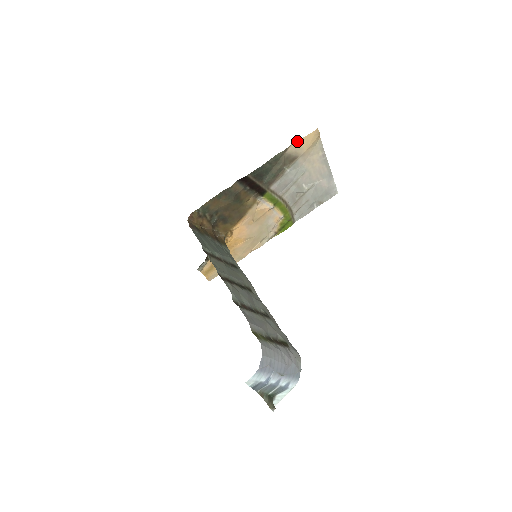
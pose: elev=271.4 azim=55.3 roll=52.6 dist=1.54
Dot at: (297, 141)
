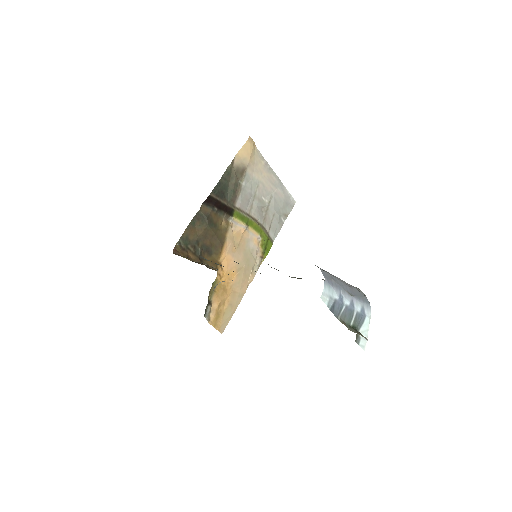
Dot at: (238, 153)
